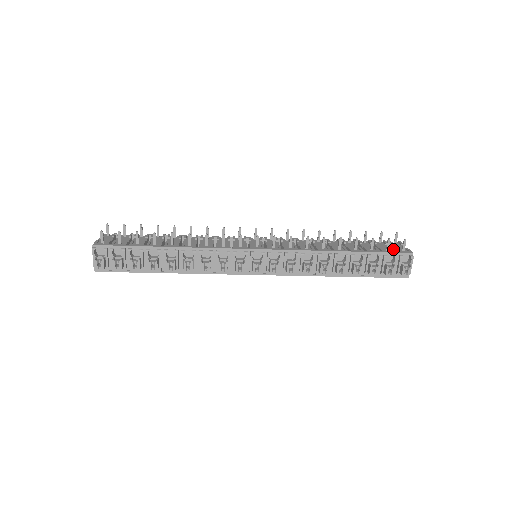
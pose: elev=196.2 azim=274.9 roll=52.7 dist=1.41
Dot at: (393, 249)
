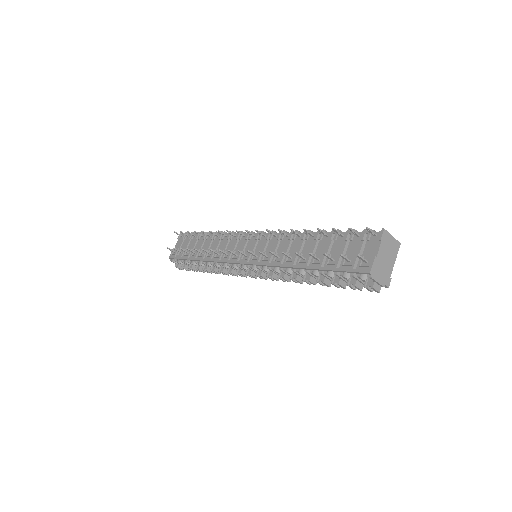
Dot at: (354, 261)
